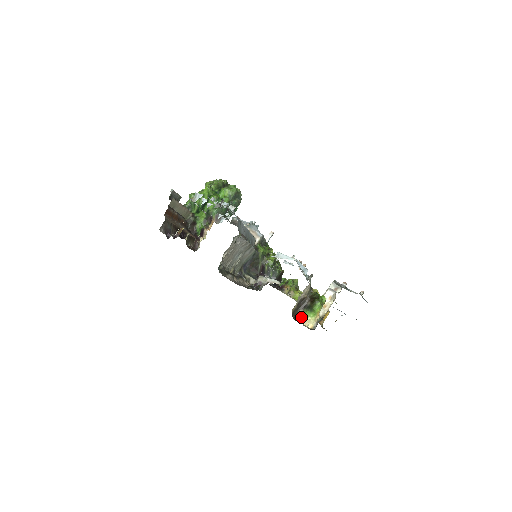
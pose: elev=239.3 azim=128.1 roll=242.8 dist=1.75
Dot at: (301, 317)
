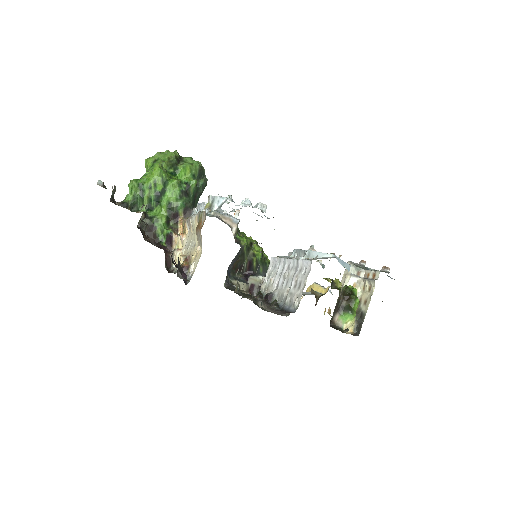
Dot at: (338, 323)
